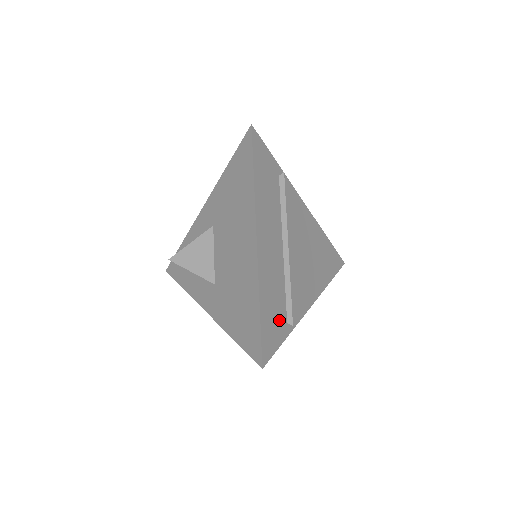
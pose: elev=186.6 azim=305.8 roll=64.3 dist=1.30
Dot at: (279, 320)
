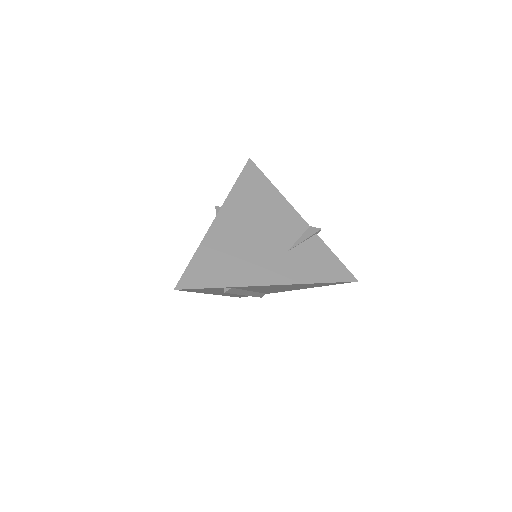
Dot at: occluded
